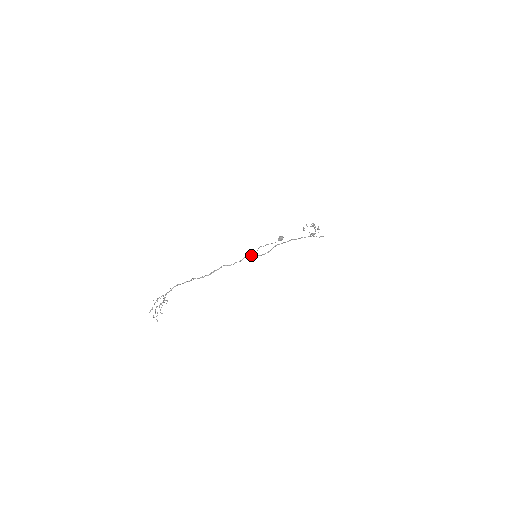
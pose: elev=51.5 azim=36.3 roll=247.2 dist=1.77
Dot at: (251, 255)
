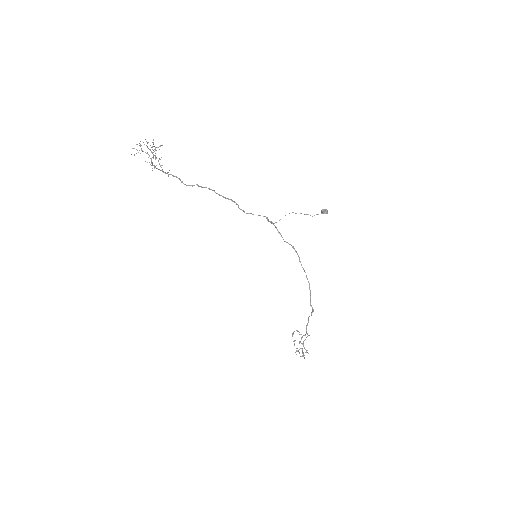
Dot at: (270, 221)
